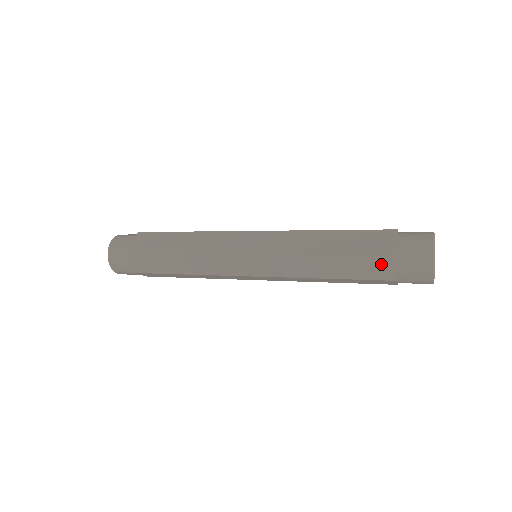
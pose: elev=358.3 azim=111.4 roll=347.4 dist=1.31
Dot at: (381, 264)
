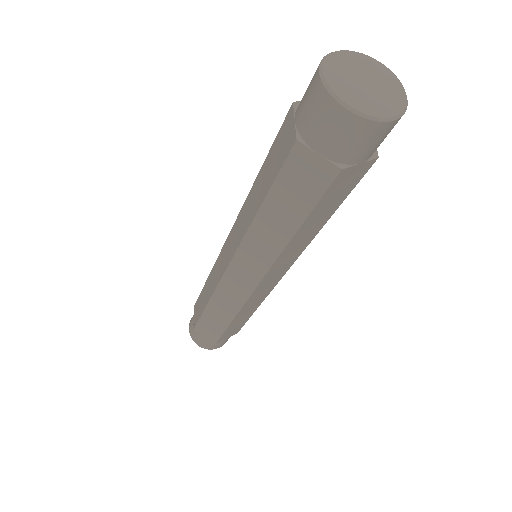
Dot at: (286, 135)
